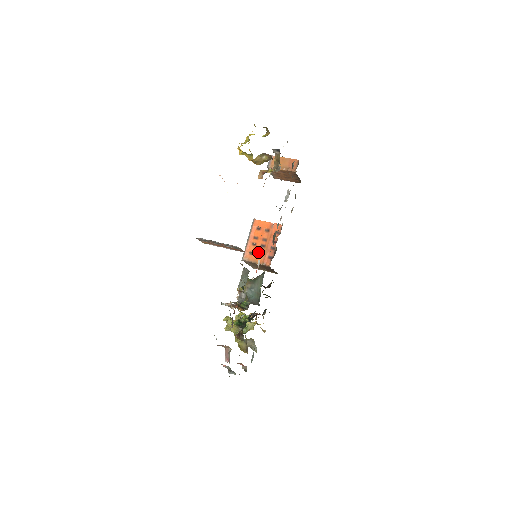
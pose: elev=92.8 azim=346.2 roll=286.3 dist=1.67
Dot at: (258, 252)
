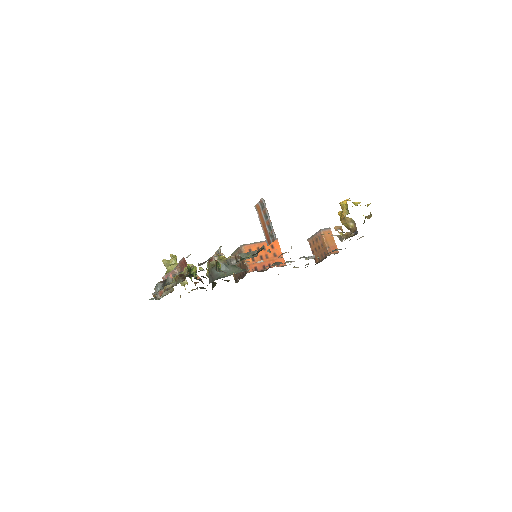
Dot at: occluded
